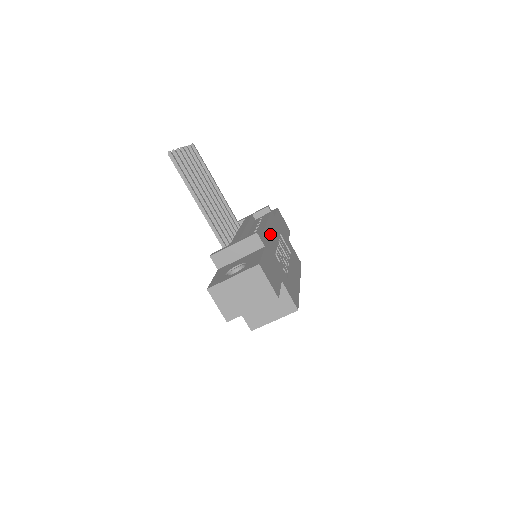
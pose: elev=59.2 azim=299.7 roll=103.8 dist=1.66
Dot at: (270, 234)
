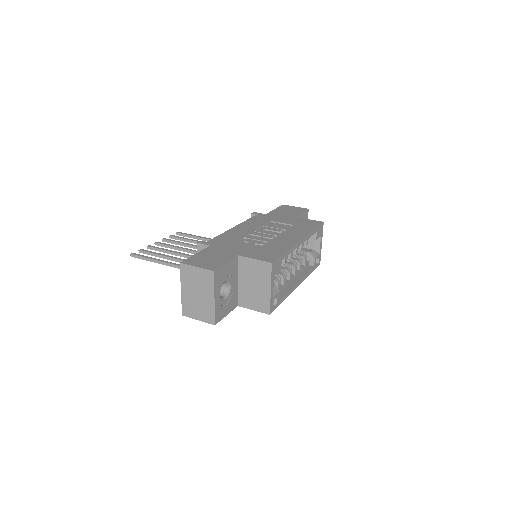
Dot at: (237, 232)
